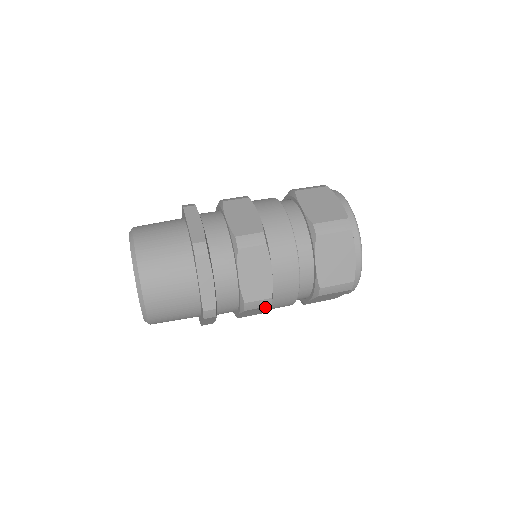
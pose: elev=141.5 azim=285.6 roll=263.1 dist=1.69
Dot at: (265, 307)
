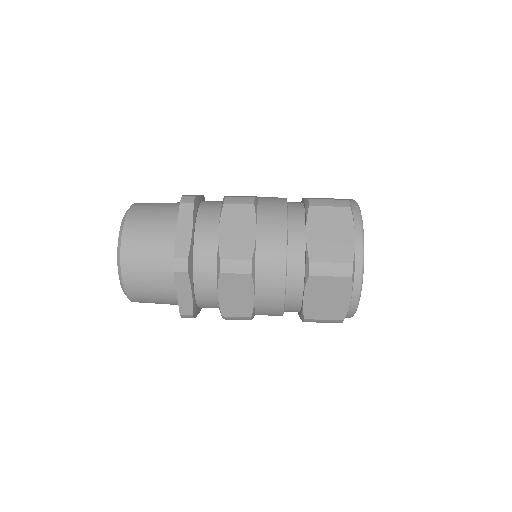
Dot at: (245, 278)
